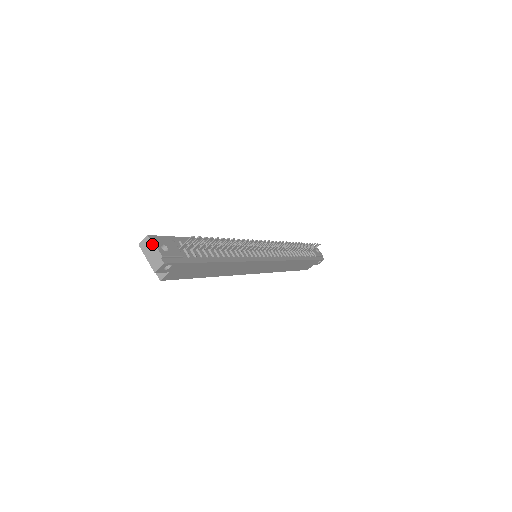
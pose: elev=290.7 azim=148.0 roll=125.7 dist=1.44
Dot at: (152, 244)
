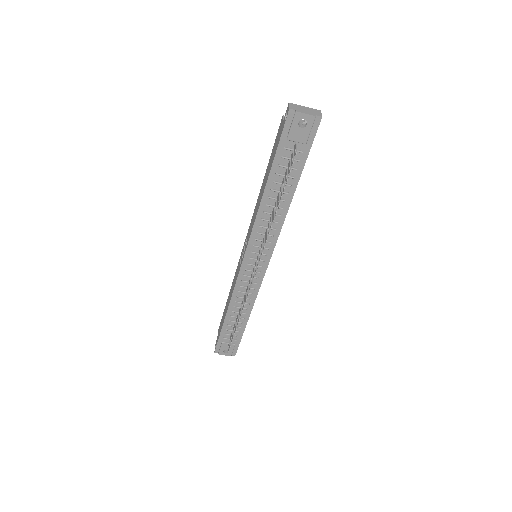
Dot at: (221, 353)
